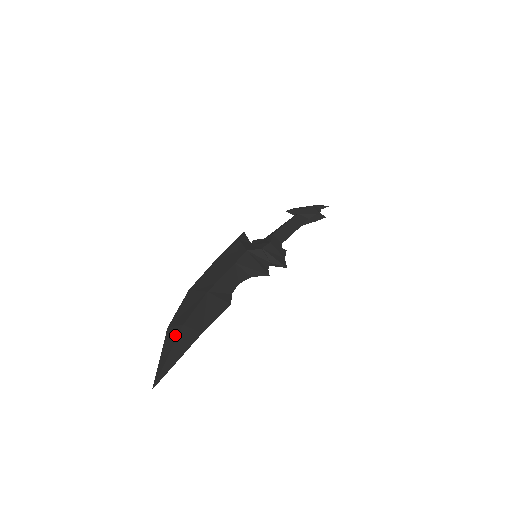
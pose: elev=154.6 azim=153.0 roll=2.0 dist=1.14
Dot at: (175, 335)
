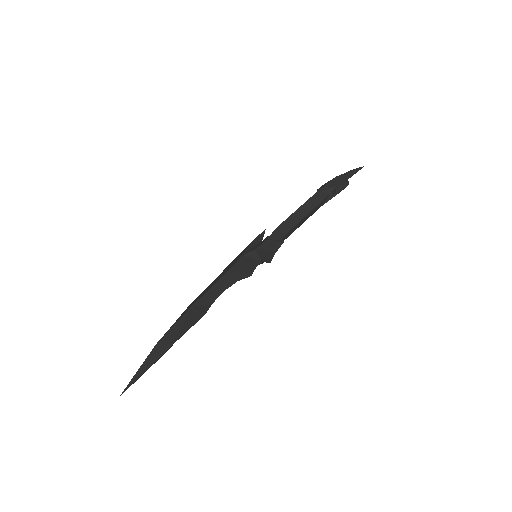
Dot at: (151, 351)
